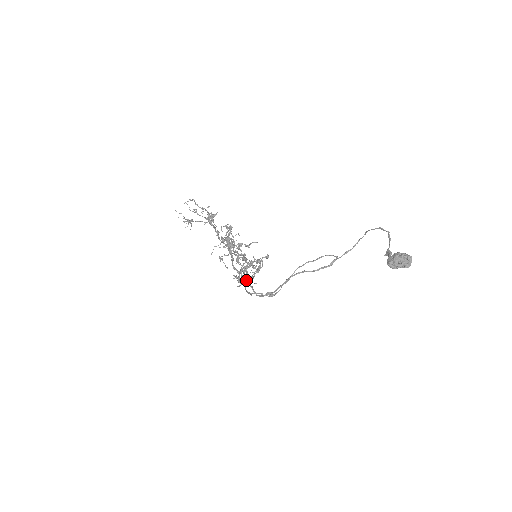
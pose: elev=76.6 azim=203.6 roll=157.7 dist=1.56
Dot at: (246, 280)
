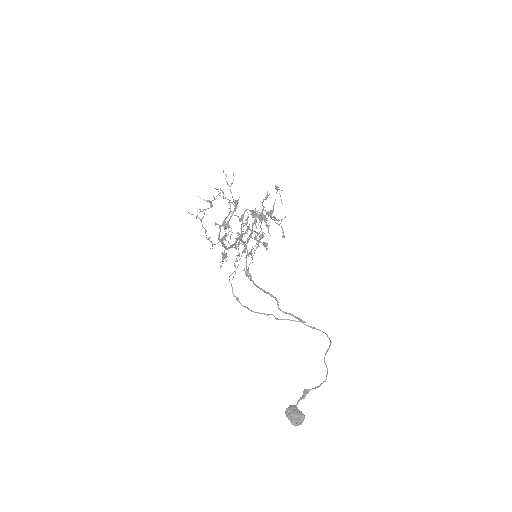
Dot at: occluded
